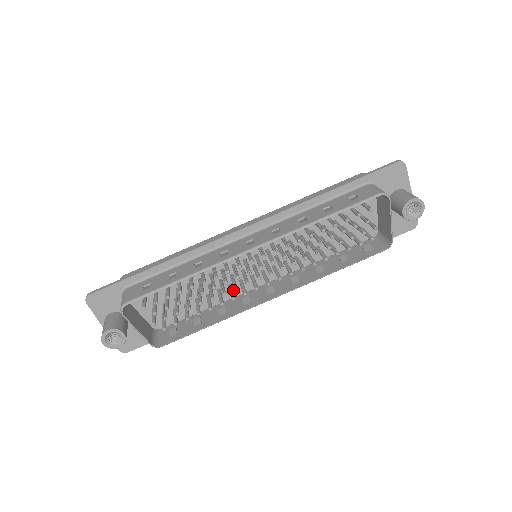
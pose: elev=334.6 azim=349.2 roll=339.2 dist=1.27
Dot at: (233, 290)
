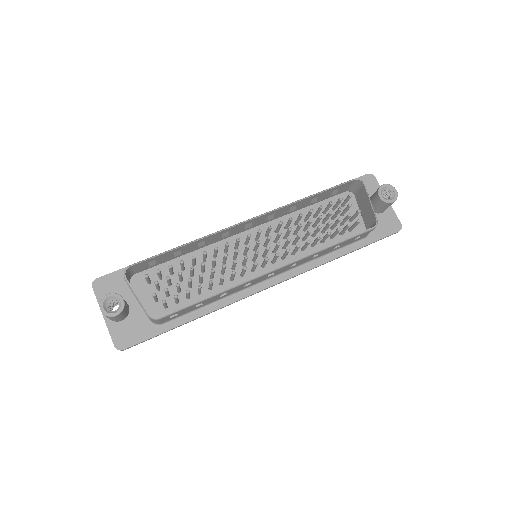
Dot at: (235, 284)
